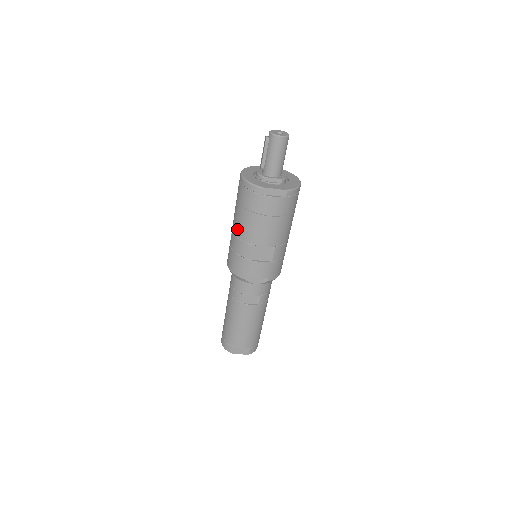
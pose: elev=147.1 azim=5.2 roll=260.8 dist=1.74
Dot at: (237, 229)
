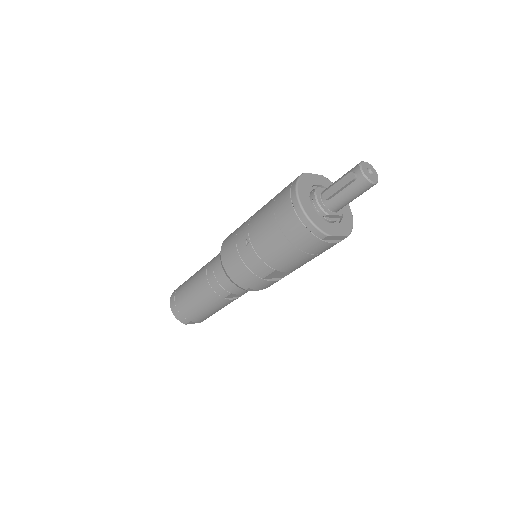
Dot at: (264, 251)
